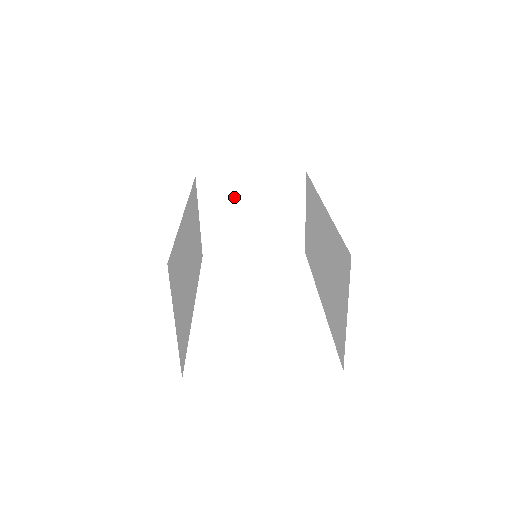
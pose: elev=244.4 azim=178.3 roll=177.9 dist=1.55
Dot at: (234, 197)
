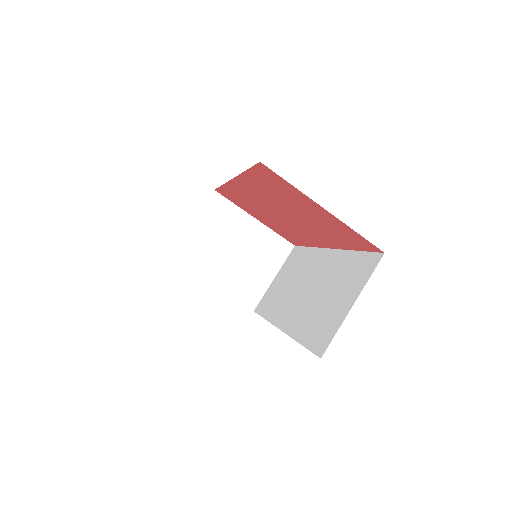
Dot at: (231, 227)
